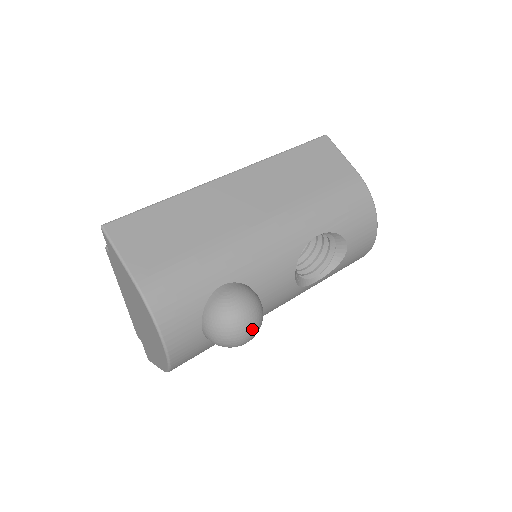
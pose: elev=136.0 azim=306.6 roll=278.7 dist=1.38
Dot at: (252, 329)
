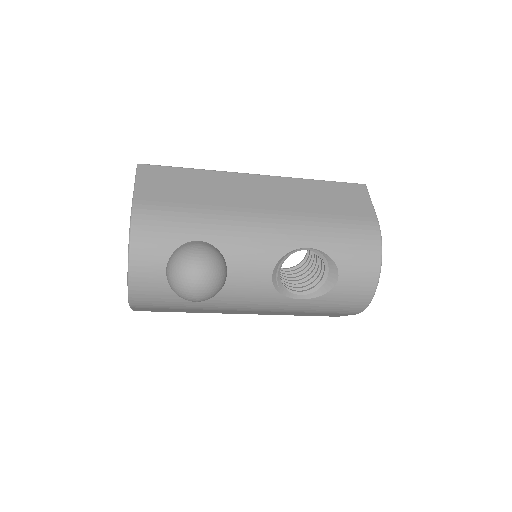
Dot at: (202, 282)
